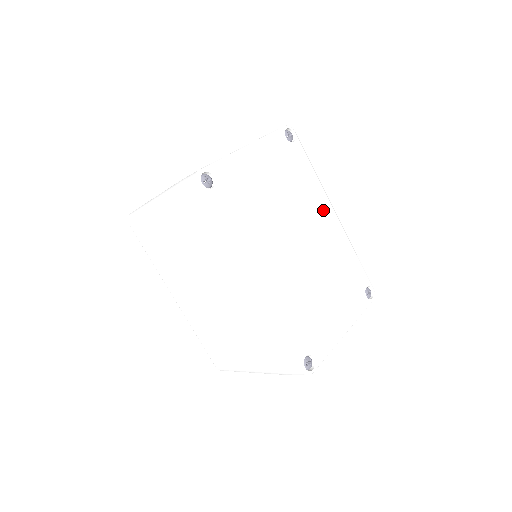
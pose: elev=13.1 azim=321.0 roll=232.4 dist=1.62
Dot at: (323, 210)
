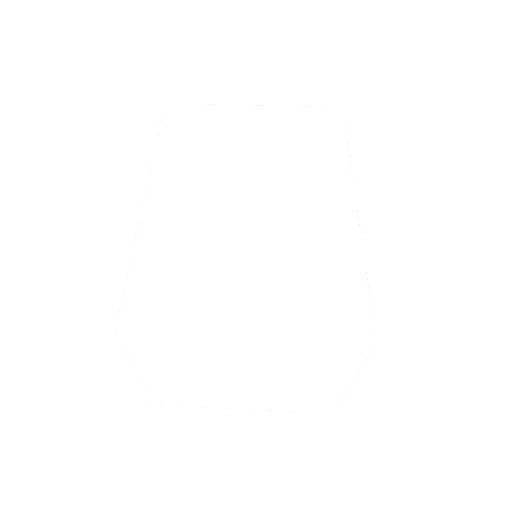
Dot at: occluded
